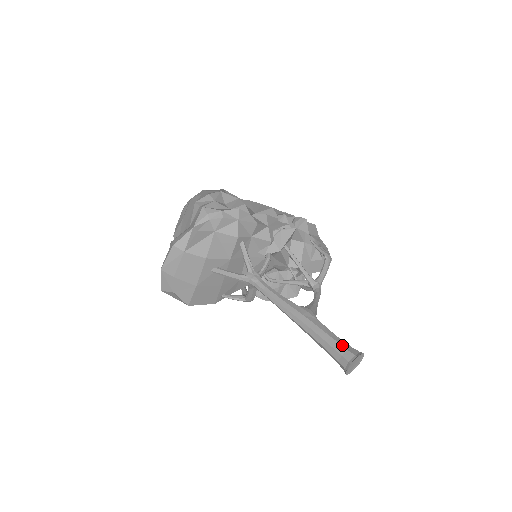
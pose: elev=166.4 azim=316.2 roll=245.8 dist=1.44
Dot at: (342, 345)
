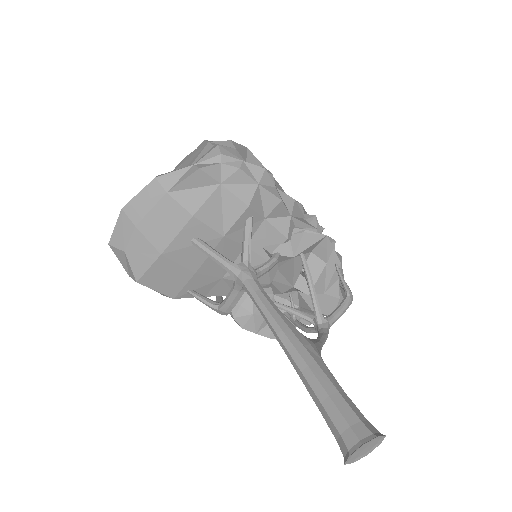
Dot at: (354, 410)
